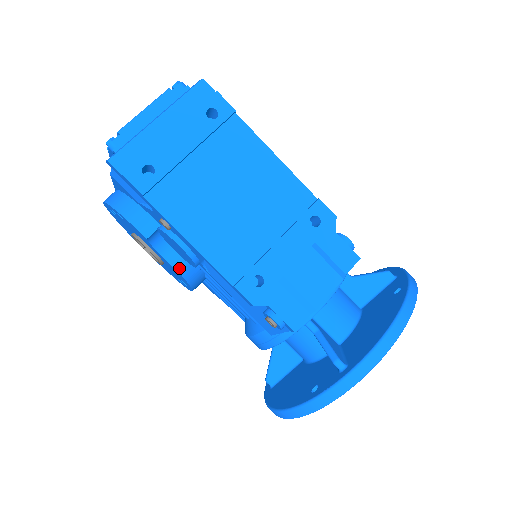
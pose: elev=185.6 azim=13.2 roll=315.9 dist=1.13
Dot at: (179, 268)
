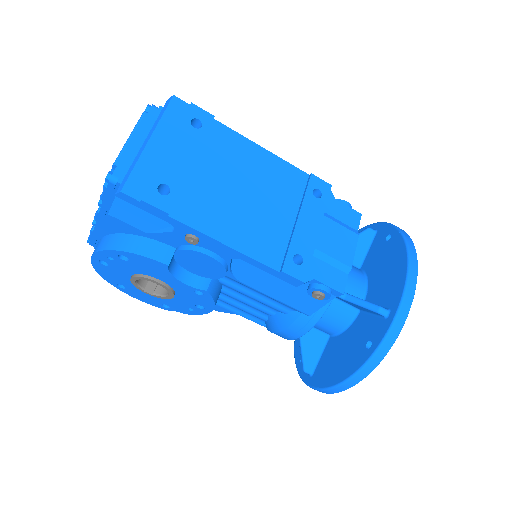
Dot at: (203, 287)
